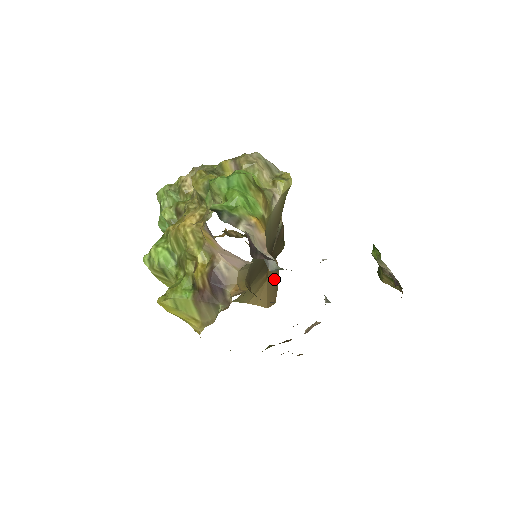
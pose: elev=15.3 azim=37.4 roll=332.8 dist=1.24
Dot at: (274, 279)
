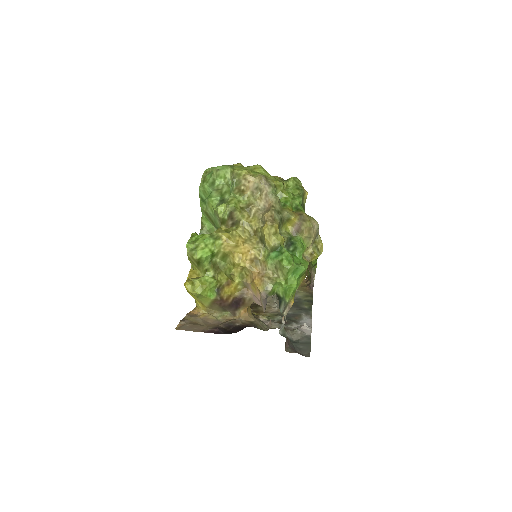
Dot at: occluded
